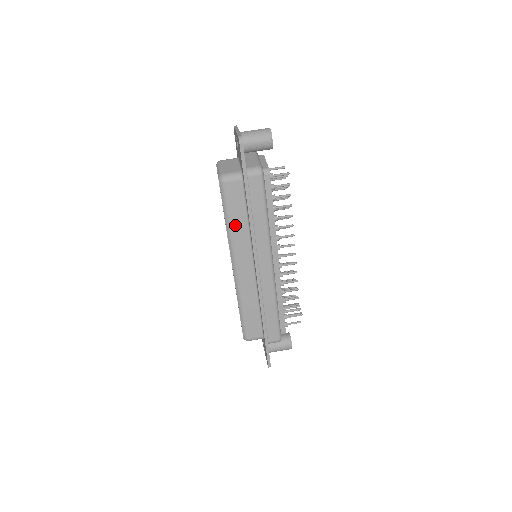
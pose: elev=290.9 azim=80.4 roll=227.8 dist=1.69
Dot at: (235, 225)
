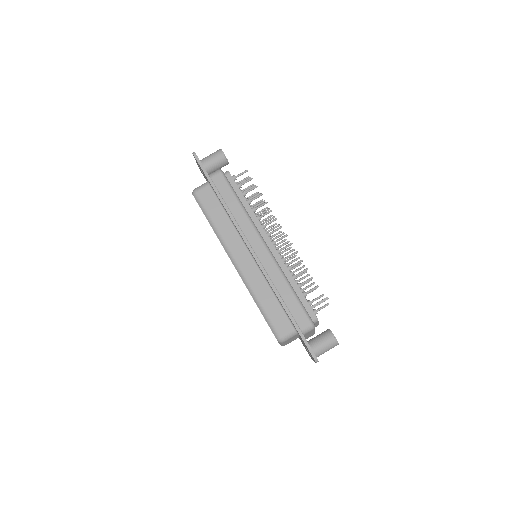
Dot at: (219, 224)
